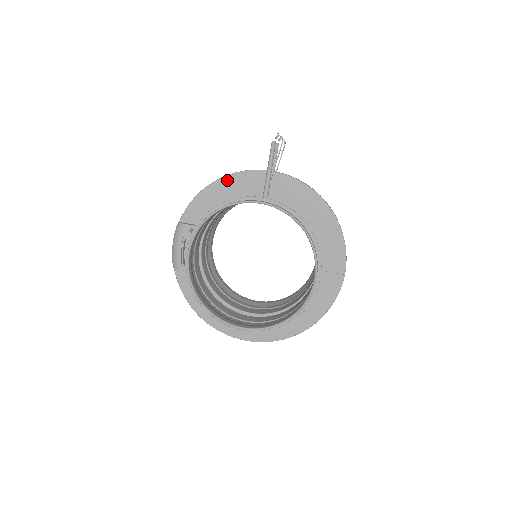
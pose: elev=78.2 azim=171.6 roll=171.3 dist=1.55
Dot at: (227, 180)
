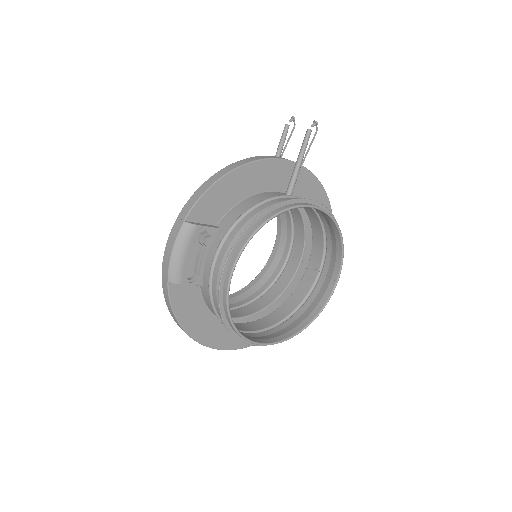
Dot at: (249, 168)
